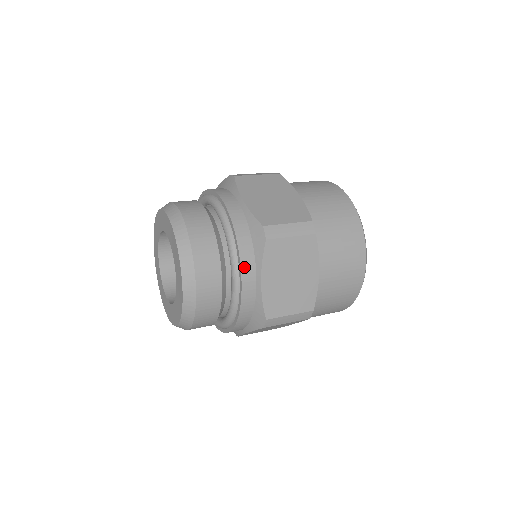
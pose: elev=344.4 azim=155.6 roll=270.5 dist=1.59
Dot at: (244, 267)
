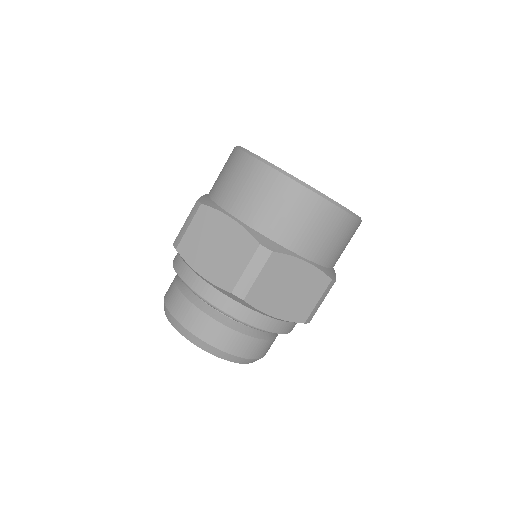
Dot at: (187, 280)
